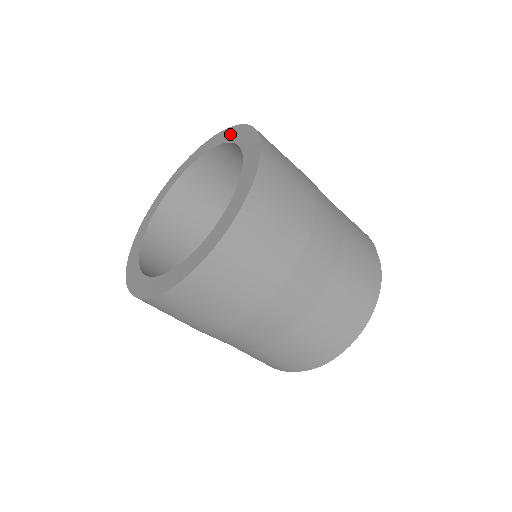
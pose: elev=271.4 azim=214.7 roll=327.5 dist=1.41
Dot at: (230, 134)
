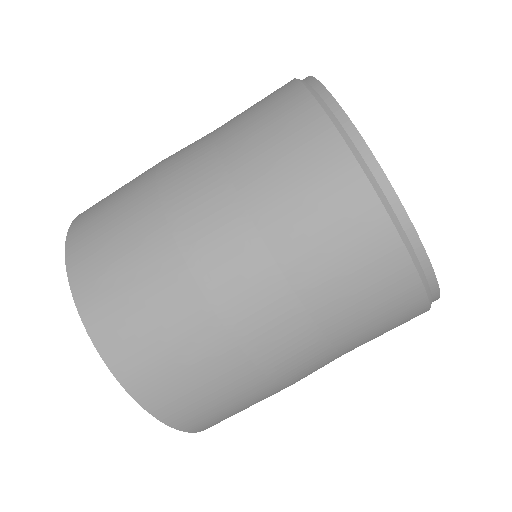
Dot at: occluded
